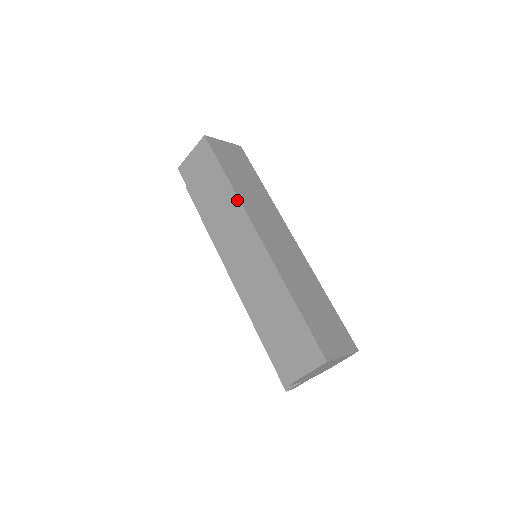
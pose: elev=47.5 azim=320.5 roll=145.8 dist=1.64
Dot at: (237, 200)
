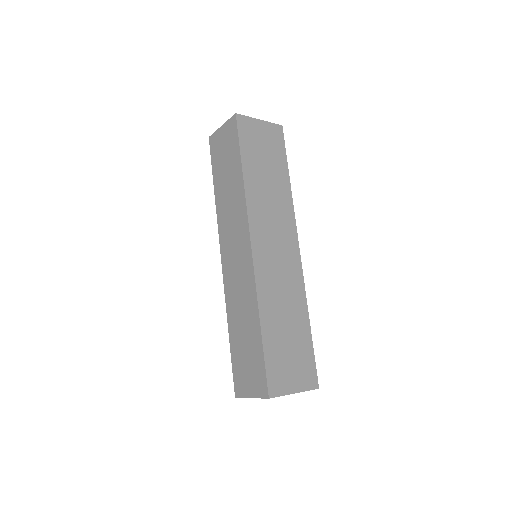
Dot at: (244, 199)
